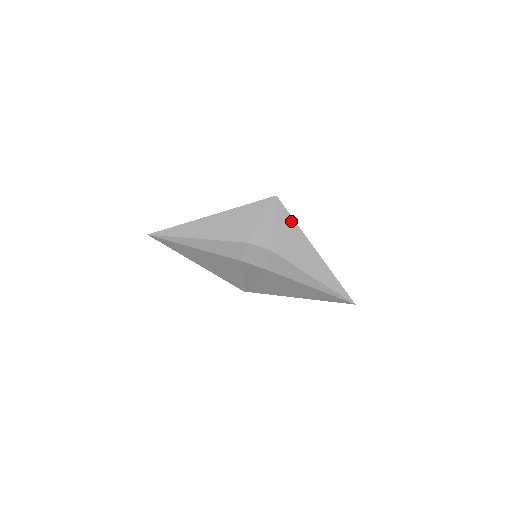
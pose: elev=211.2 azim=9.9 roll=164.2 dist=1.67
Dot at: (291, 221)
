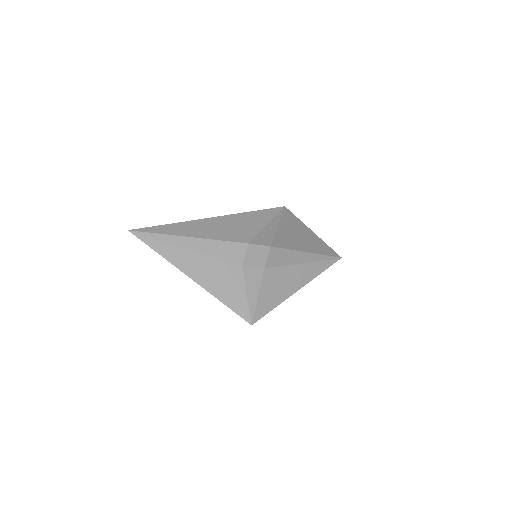
Dot at: (297, 221)
